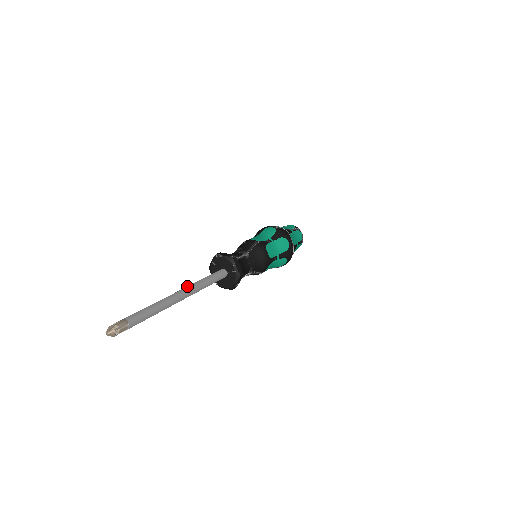
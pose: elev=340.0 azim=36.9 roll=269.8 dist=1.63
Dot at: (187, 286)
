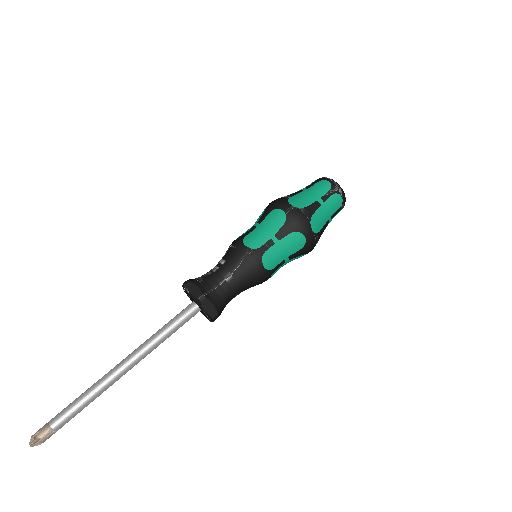
Dot at: (137, 349)
